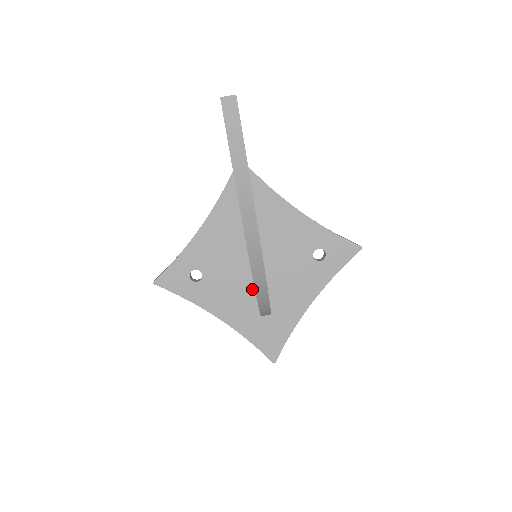
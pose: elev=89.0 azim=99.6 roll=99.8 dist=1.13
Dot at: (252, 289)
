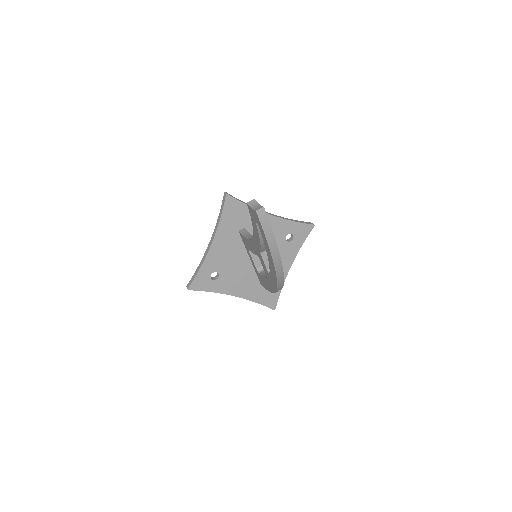
Dot at: (252, 272)
